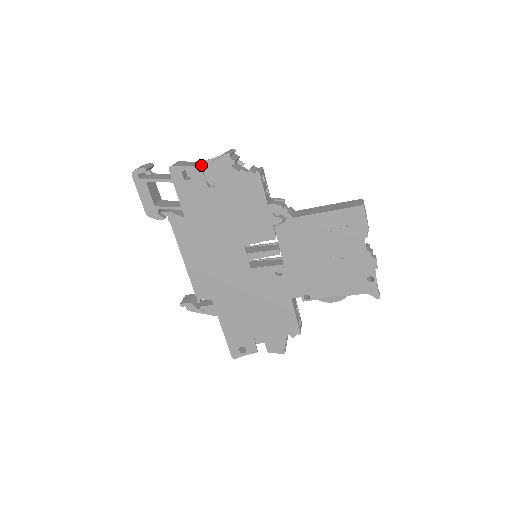
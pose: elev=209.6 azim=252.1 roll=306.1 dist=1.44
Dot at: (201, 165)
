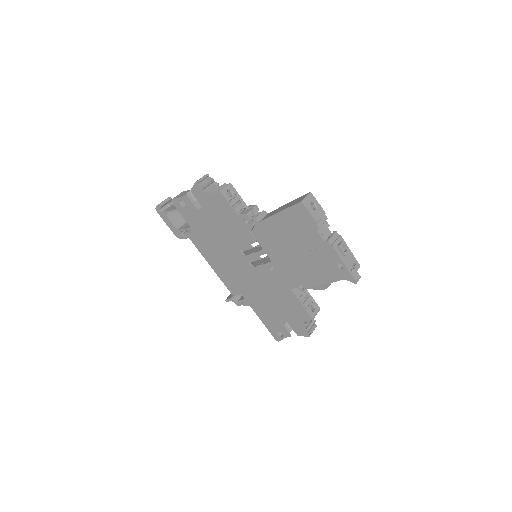
Dot at: occluded
